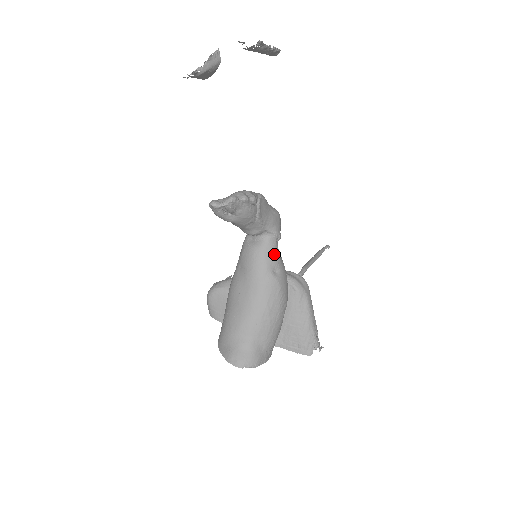
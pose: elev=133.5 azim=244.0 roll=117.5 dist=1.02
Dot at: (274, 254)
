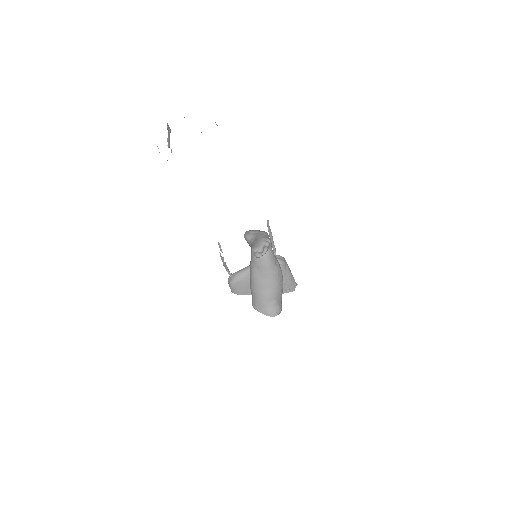
Dot at: (273, 256)
